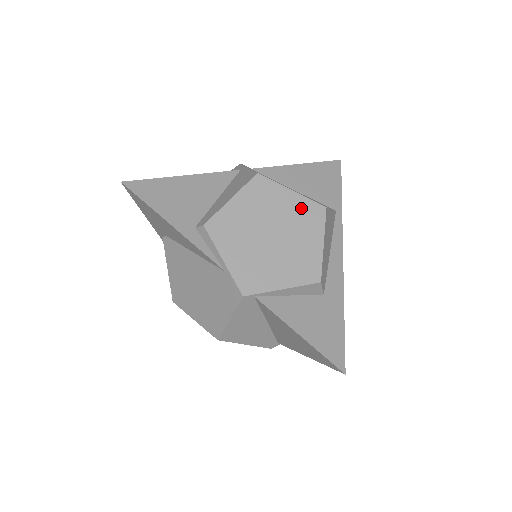
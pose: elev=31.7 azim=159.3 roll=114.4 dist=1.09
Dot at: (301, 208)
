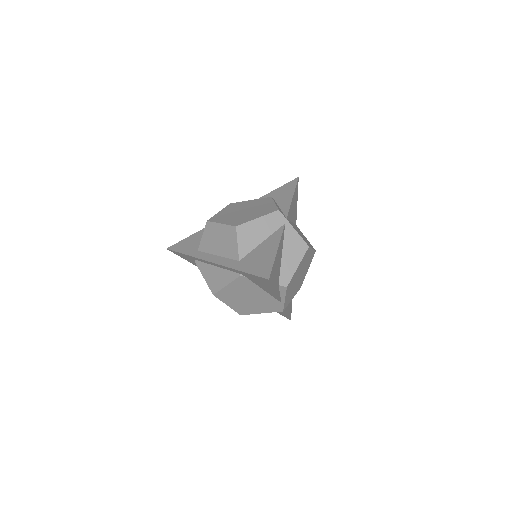
Dot at: (311, 256)
